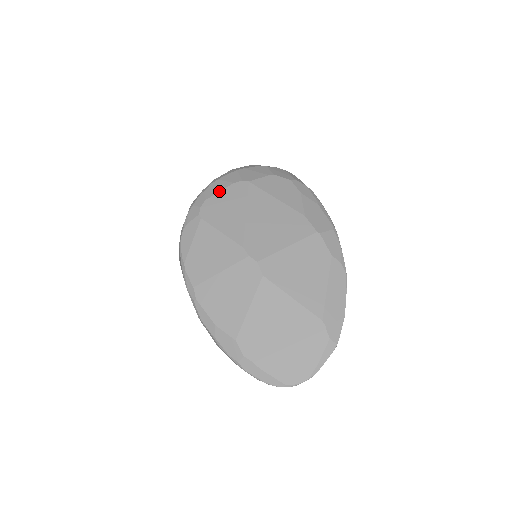
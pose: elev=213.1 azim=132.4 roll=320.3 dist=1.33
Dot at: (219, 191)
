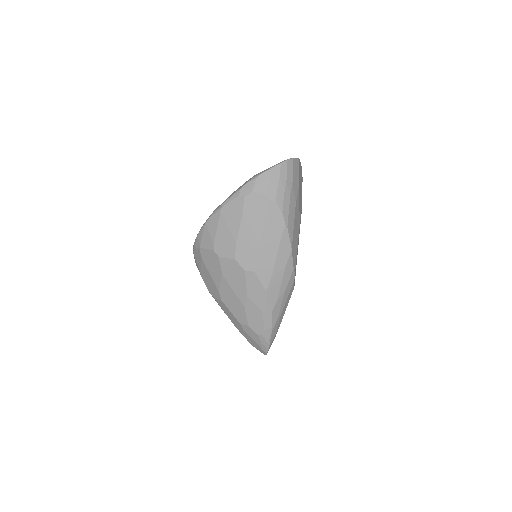
Dot at: occluded
